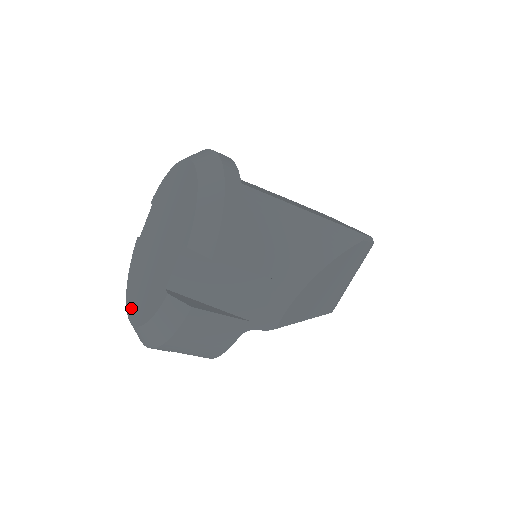
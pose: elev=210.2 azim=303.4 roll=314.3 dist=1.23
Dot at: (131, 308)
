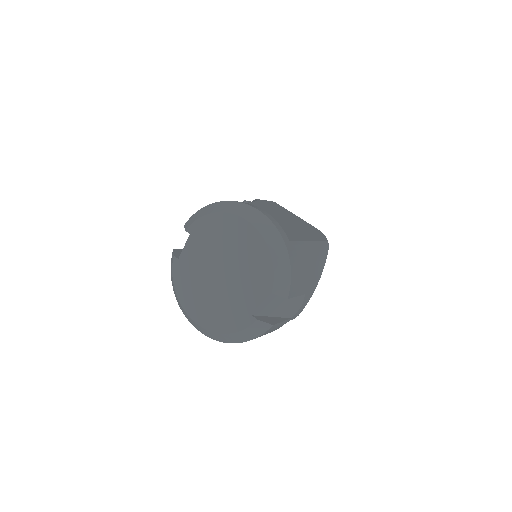
Dot at: (198, 317)
